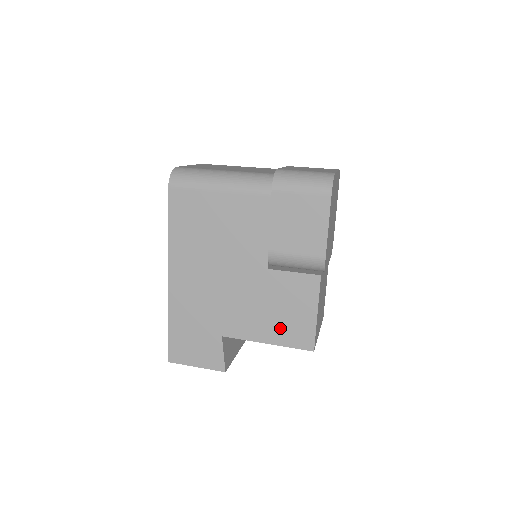
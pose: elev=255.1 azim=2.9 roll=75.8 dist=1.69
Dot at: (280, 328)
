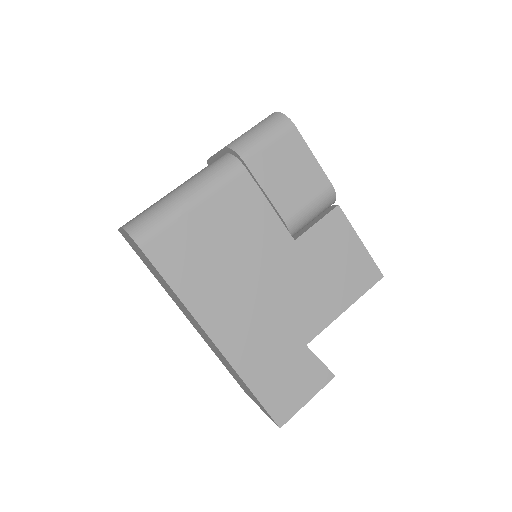
Dot at: (345, 284)
